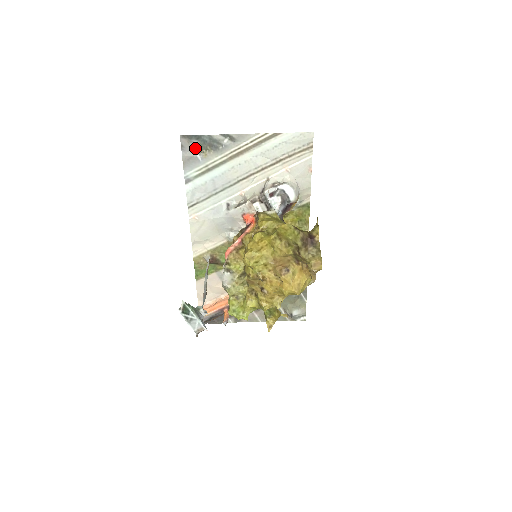
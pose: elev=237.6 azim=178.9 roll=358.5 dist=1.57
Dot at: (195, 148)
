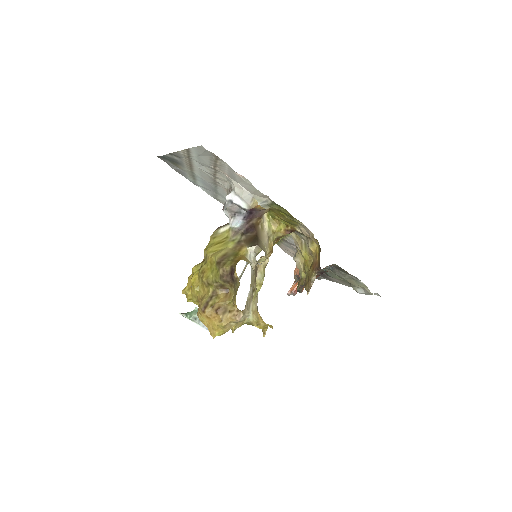
Dot at: (171, 164)
